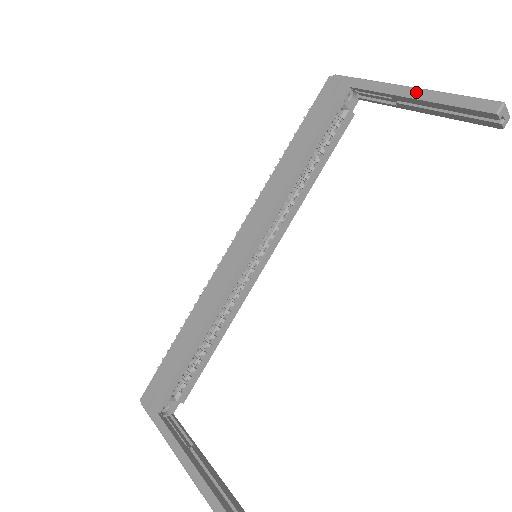
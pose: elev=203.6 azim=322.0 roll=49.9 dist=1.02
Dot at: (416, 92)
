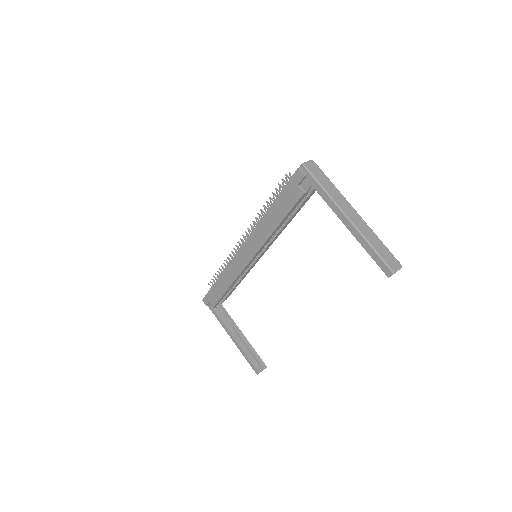
Dot at: (351, 227)
